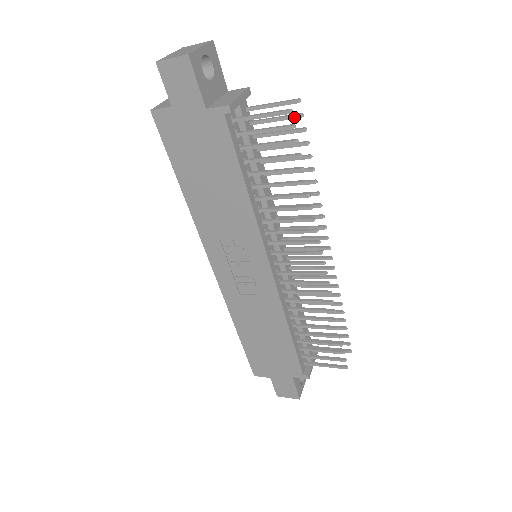
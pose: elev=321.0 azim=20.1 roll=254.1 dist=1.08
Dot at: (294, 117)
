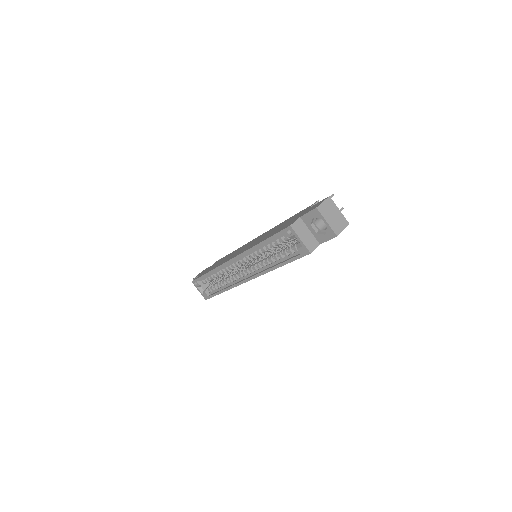
Dot at: occluded
